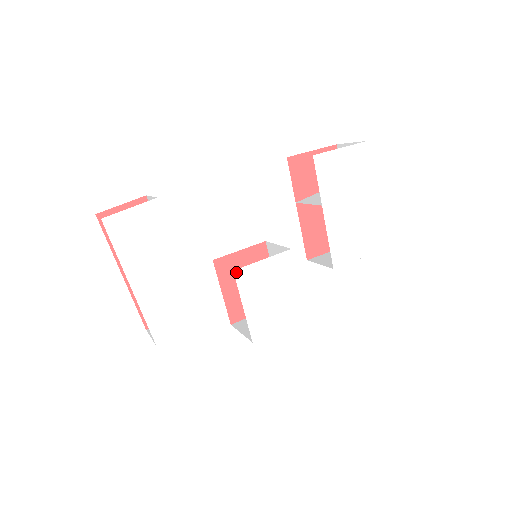
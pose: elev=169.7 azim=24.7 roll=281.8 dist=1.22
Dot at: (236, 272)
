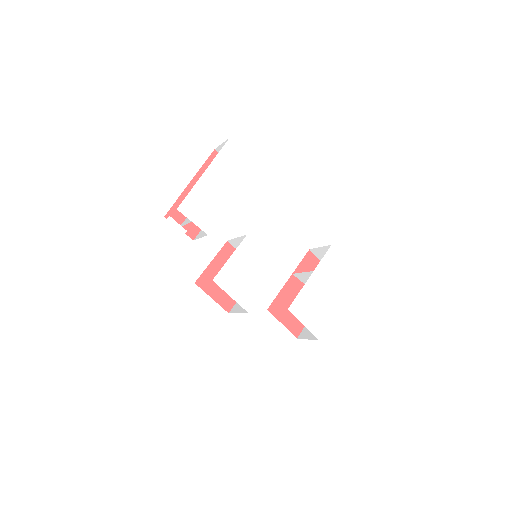
Dot at: (247, 237)
